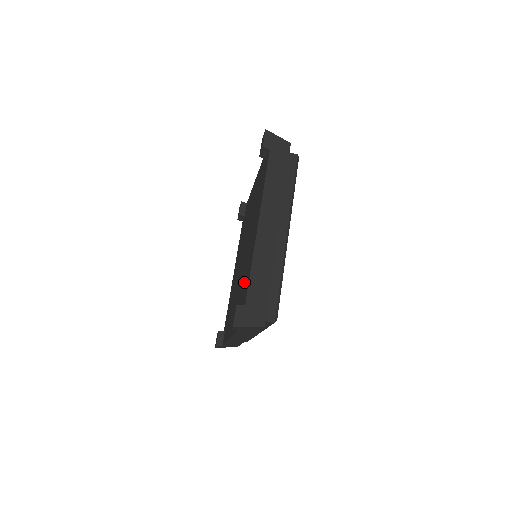
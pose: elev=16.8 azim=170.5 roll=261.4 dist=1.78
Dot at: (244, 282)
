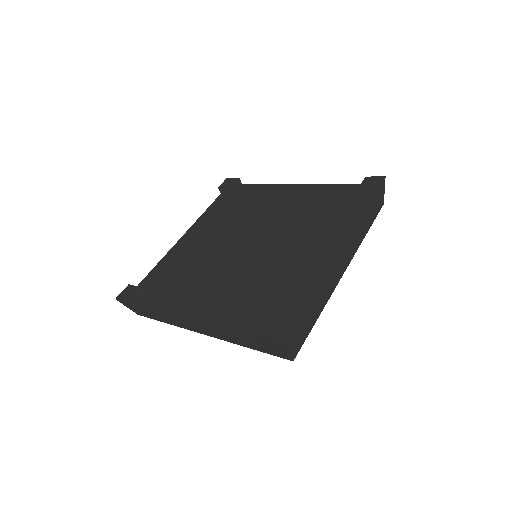
Dot at: (278, 291)
